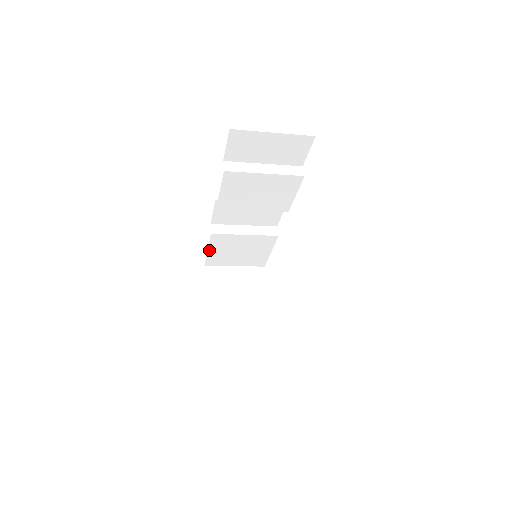
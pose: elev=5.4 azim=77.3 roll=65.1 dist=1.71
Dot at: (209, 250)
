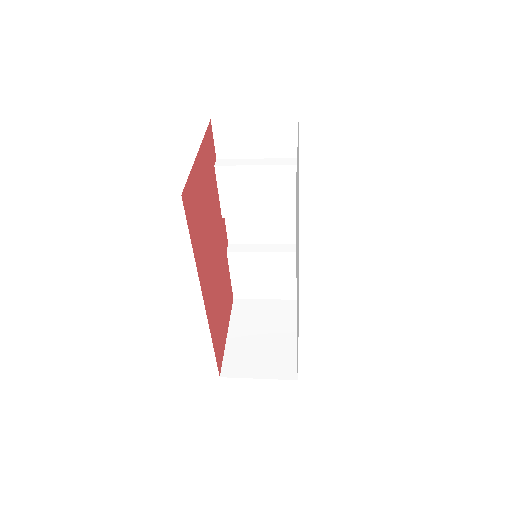
Dot at: (232, 276)
